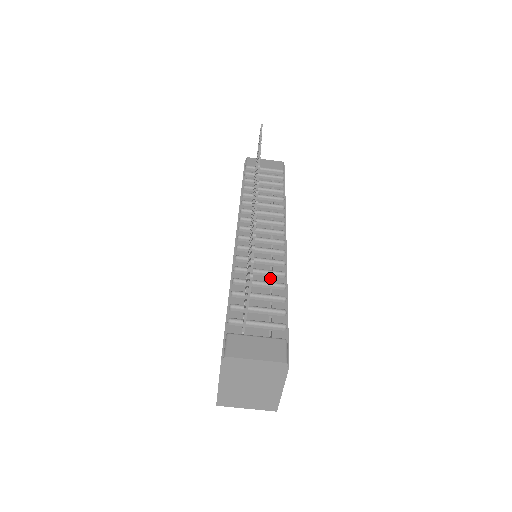
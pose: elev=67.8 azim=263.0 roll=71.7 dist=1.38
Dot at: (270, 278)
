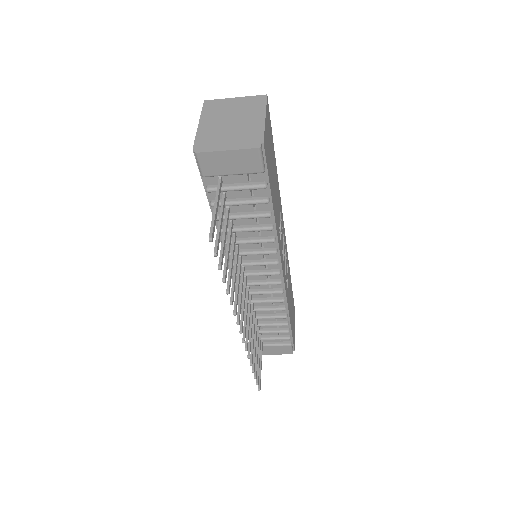
Dot at: occluded
